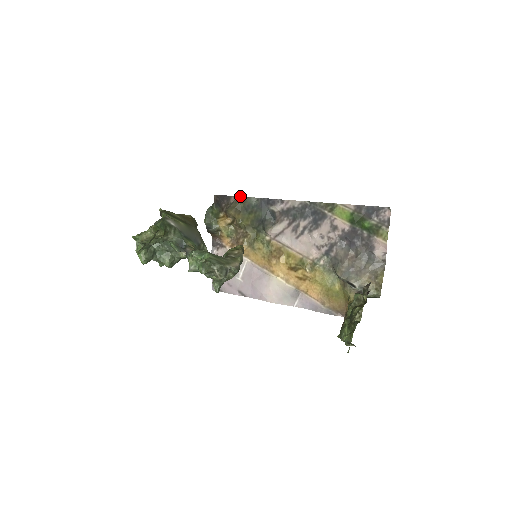
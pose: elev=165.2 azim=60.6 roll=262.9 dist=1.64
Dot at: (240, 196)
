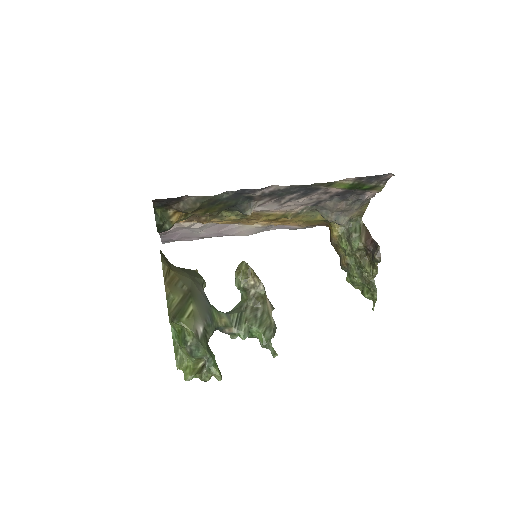
Dot at: (199, 196)
